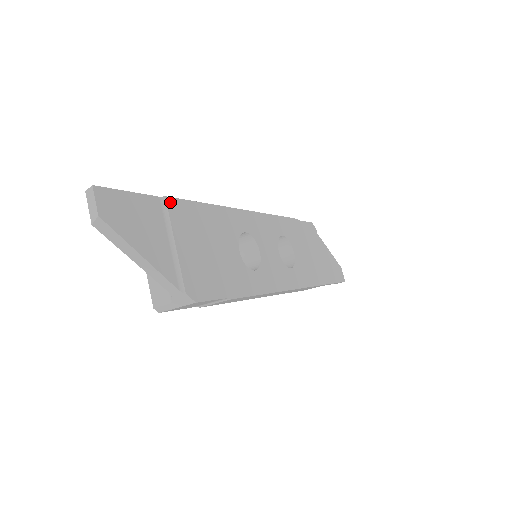
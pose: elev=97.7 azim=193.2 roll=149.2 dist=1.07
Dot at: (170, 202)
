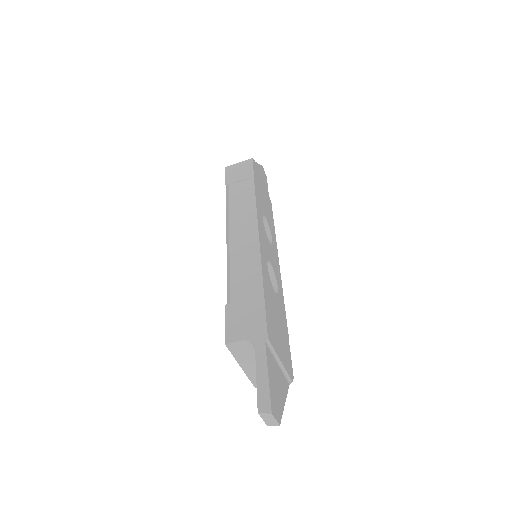
Dot at: (269, 337)
